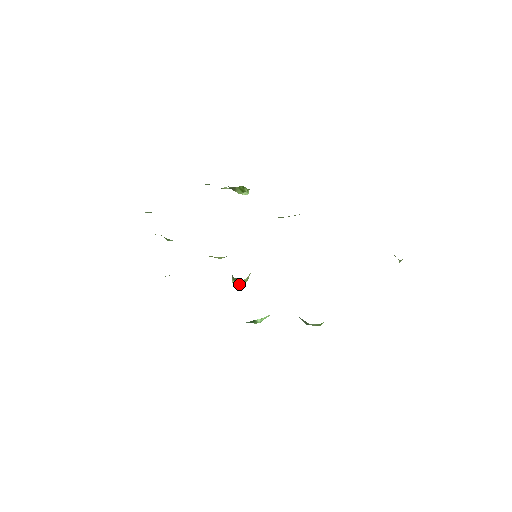
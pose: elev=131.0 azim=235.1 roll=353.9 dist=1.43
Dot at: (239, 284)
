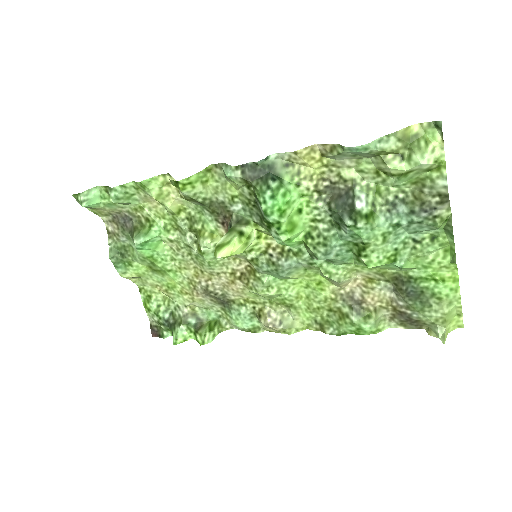
Dot at: (233, 236)
